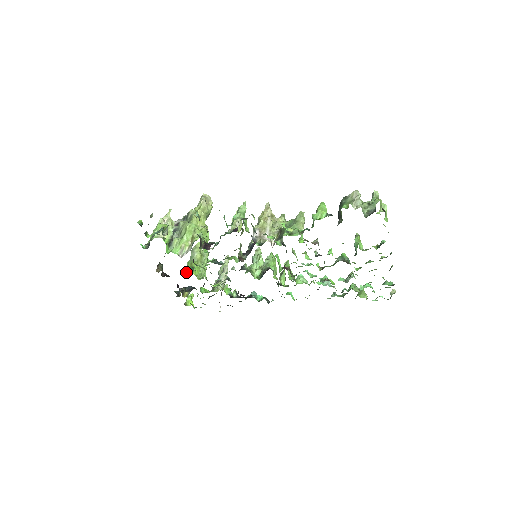
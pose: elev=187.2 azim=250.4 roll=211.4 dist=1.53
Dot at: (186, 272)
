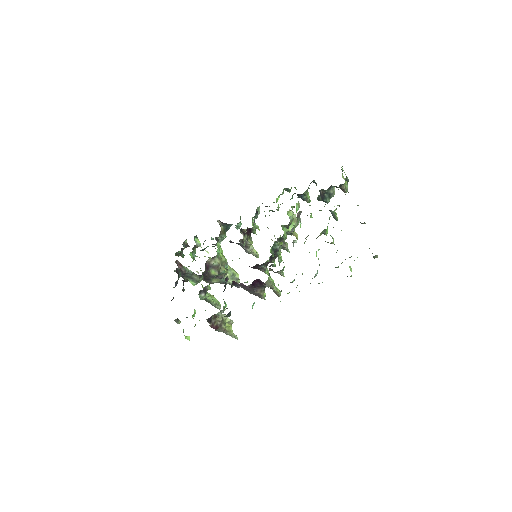
Dot at: occluded
